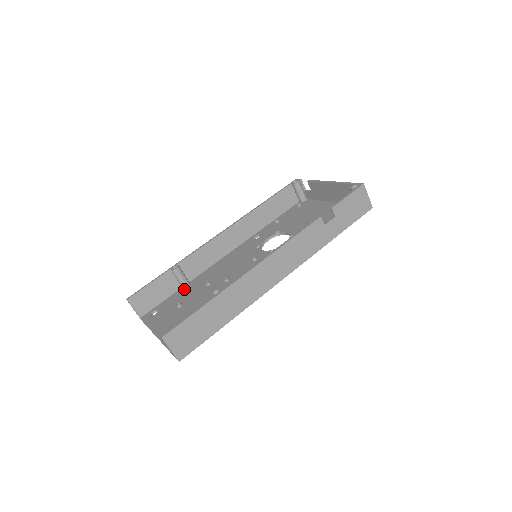
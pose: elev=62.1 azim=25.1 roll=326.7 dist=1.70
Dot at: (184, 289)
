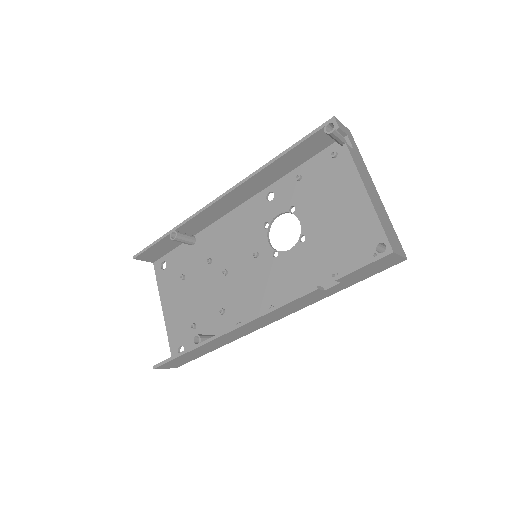
Dot at: (189, 246)
